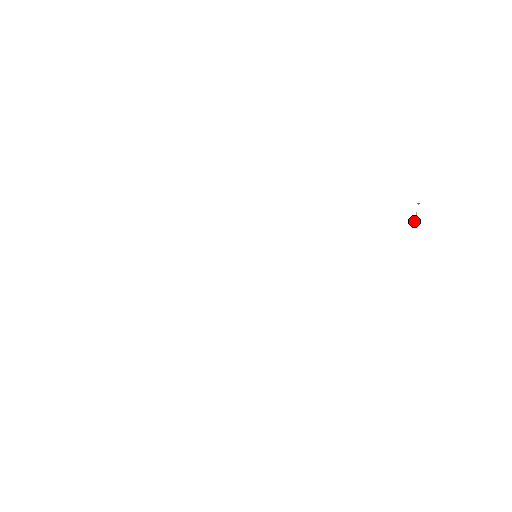
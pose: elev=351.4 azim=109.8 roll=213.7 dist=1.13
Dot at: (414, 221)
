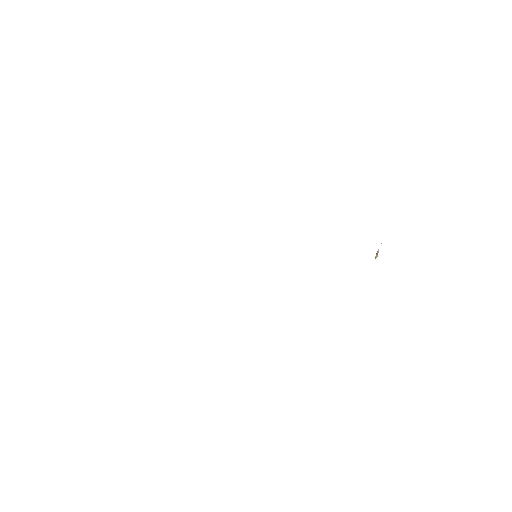
Dot at: (375, 256)
